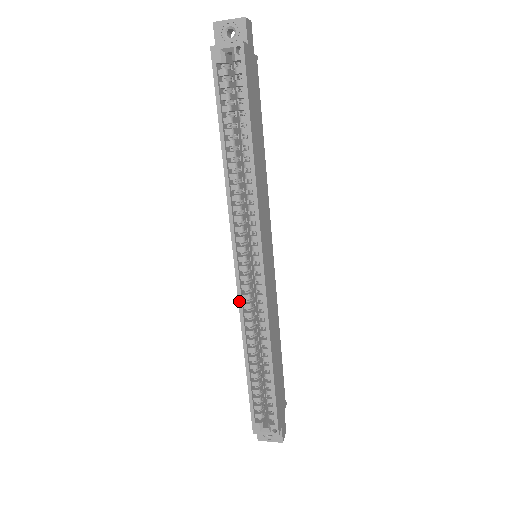
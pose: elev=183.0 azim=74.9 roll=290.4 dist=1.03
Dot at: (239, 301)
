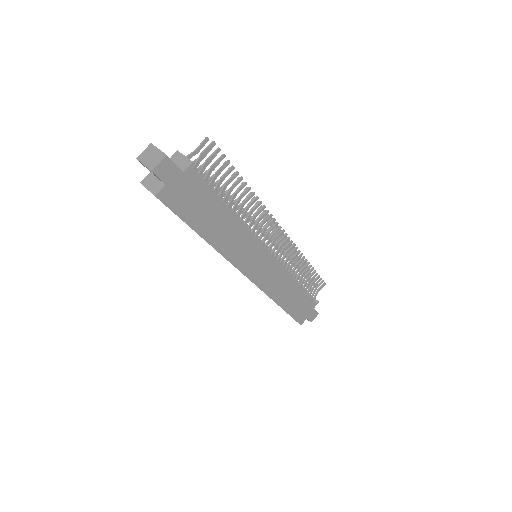
Dot at: occluded
